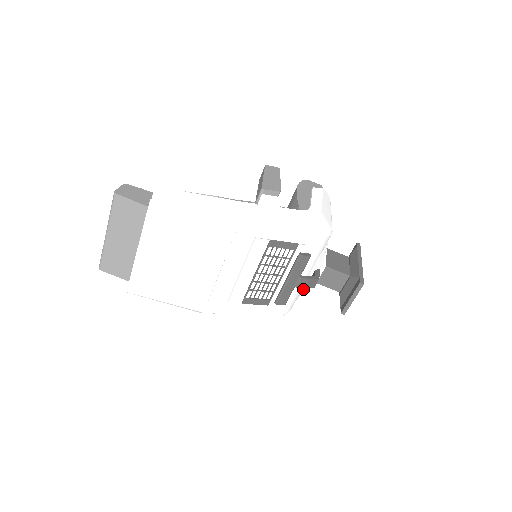
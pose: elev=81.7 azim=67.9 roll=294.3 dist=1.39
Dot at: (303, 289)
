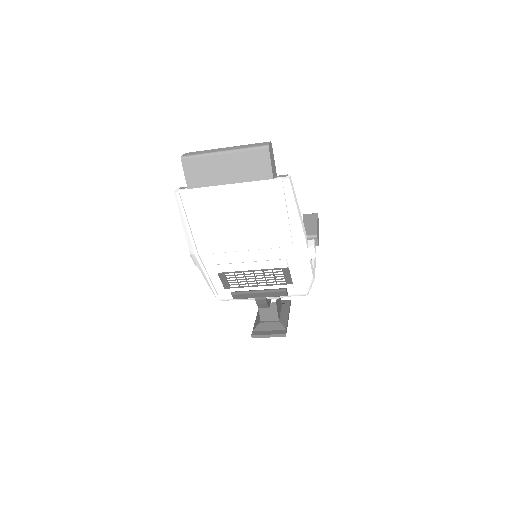
Dot at: (249, 299)
